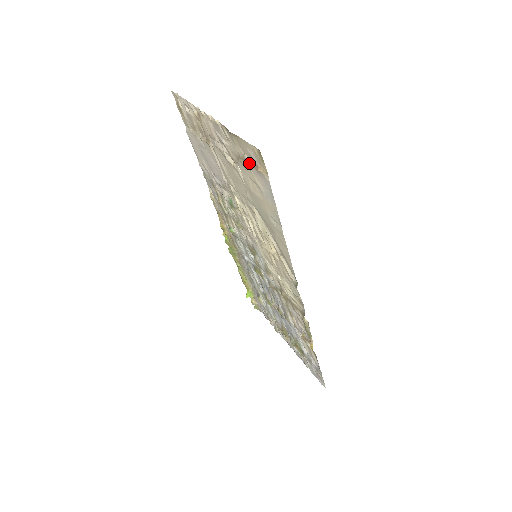
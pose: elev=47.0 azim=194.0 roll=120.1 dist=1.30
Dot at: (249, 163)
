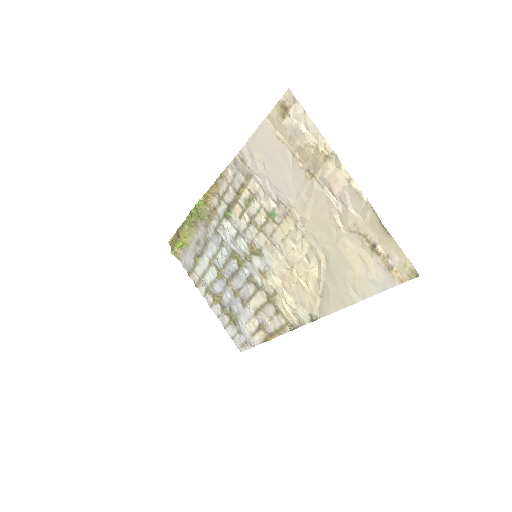
Dot at: (380, 255)
